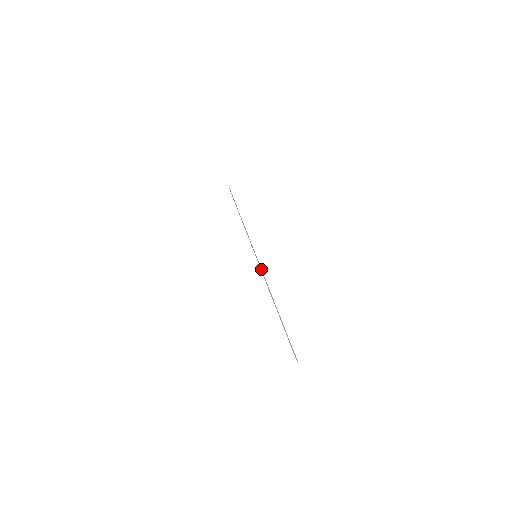
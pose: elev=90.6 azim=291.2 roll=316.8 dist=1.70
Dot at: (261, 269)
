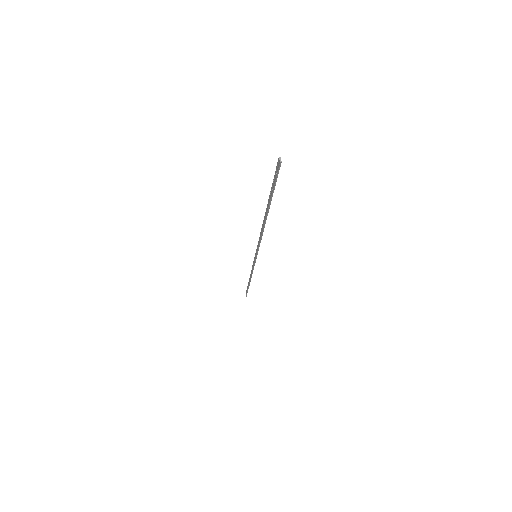
Dot at: (258, 243)
